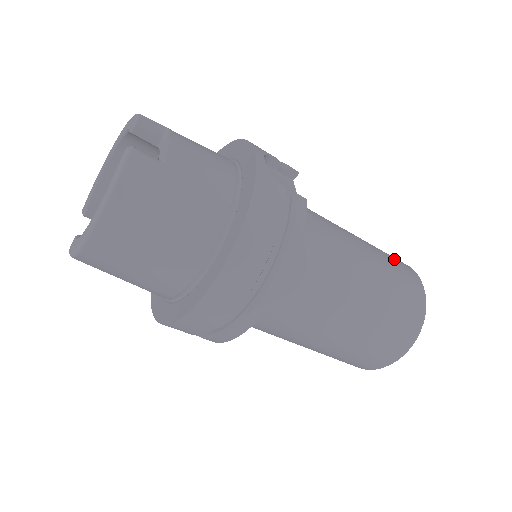
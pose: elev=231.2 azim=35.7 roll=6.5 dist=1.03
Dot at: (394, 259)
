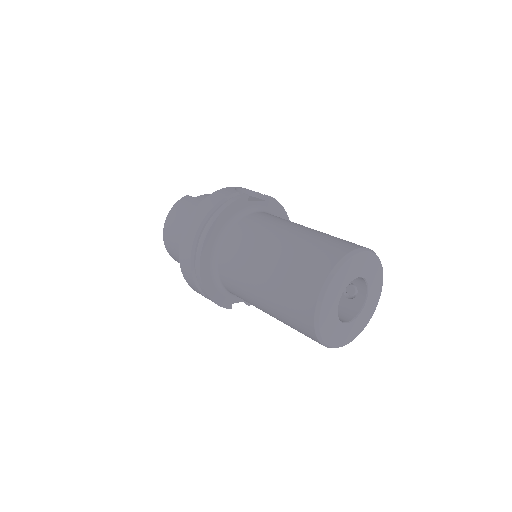
Dot at: occluded
